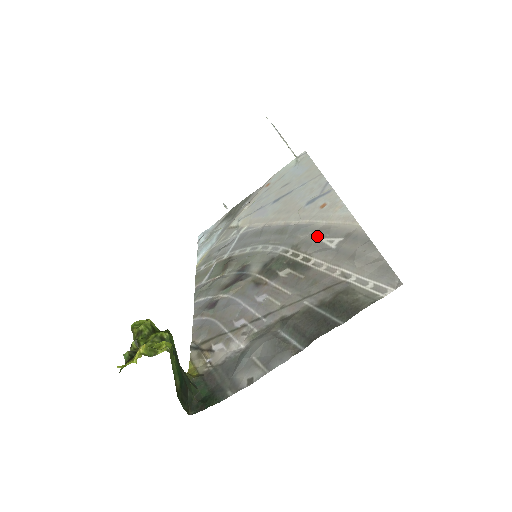
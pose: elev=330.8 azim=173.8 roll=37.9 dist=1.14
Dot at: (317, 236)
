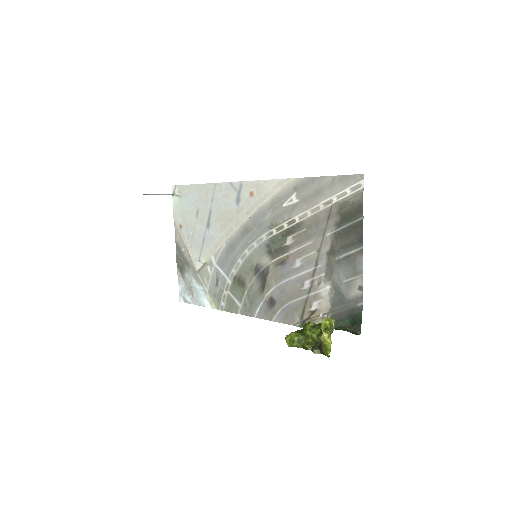
Dot at: (277, 208)
